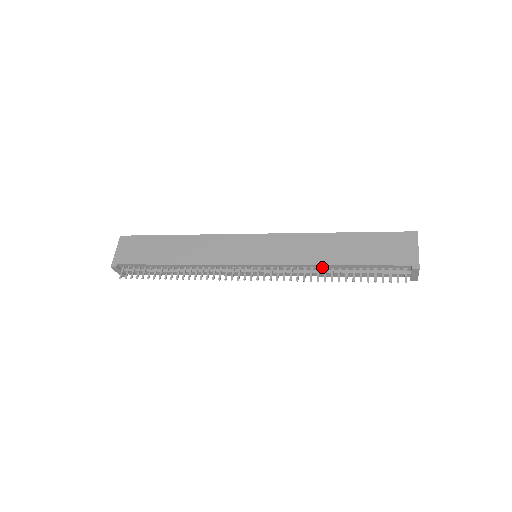
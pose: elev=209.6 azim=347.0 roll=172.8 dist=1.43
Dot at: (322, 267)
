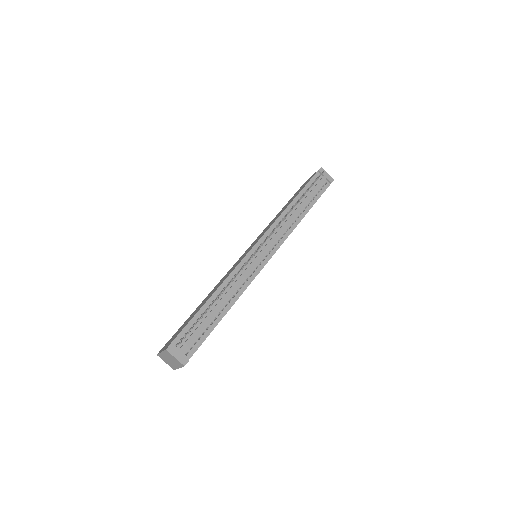
Dot at: (288, 211)
